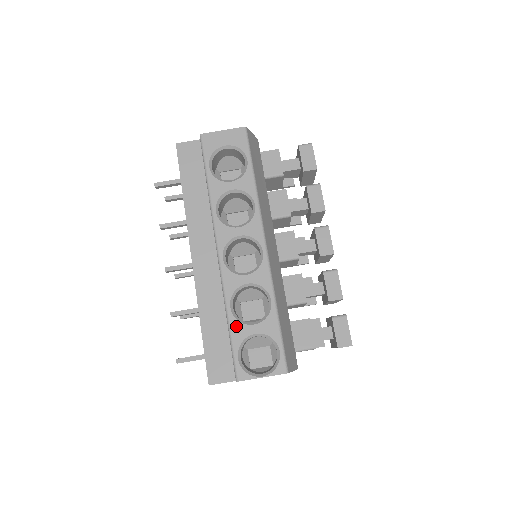
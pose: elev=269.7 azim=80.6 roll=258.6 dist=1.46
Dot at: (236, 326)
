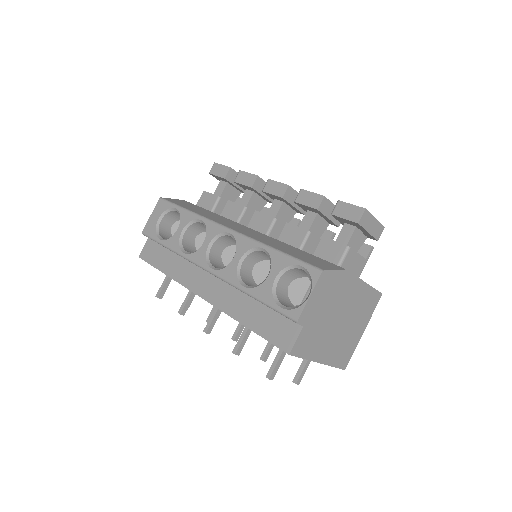
Dot at: (259, 291)
